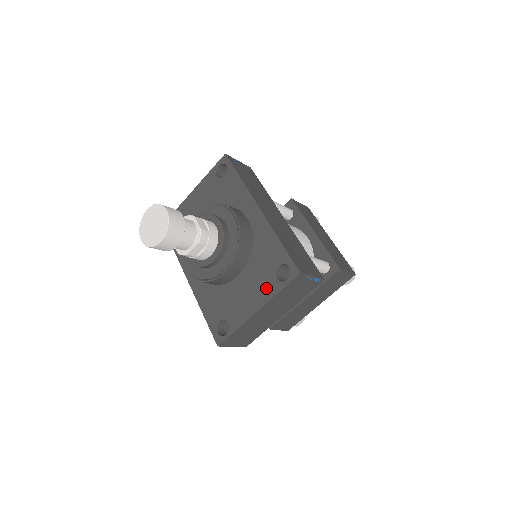
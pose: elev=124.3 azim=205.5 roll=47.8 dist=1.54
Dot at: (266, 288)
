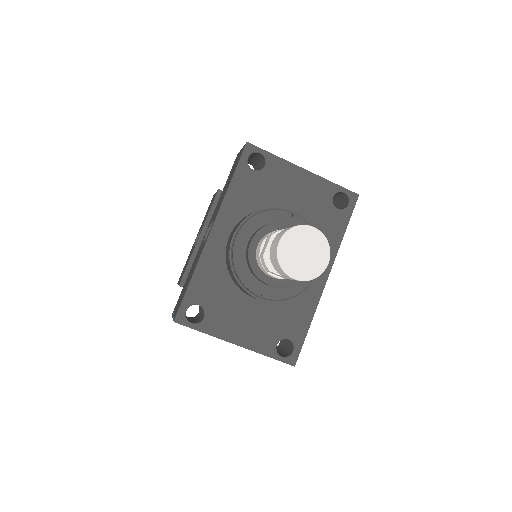
Dot at: (263, 340)
